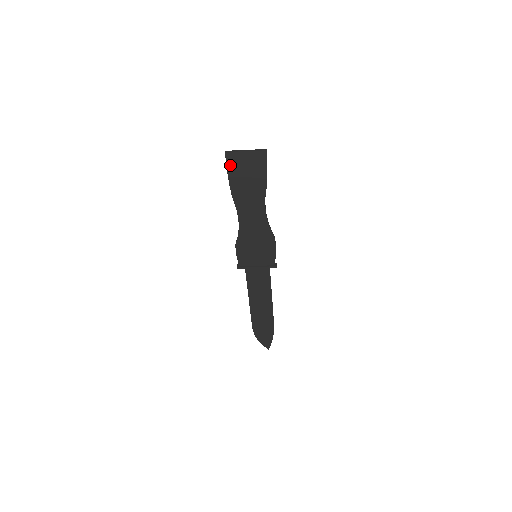
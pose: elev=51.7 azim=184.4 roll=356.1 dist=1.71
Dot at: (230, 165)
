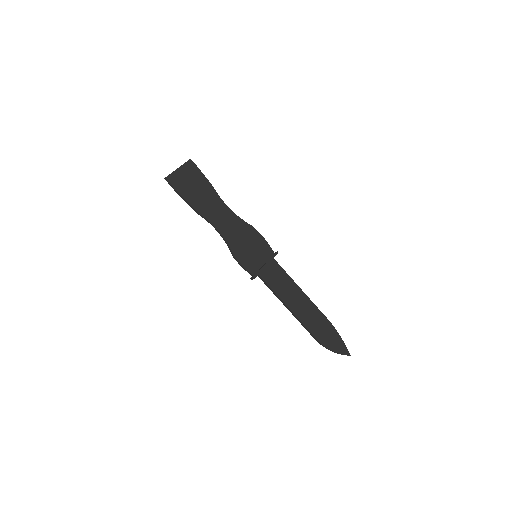
Dot at: (176, 186)
